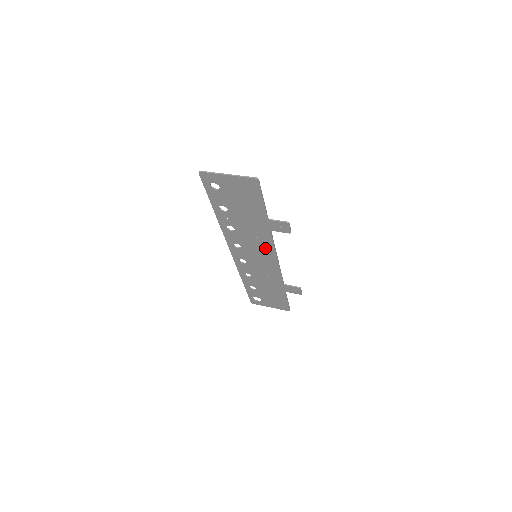
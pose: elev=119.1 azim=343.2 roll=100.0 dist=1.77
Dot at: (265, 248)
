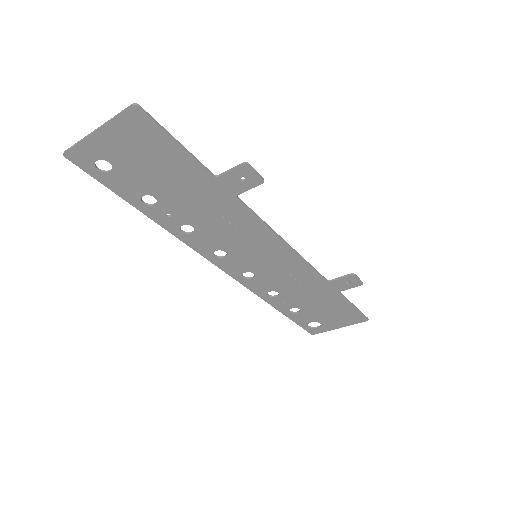
Dot at: (255, 234)
